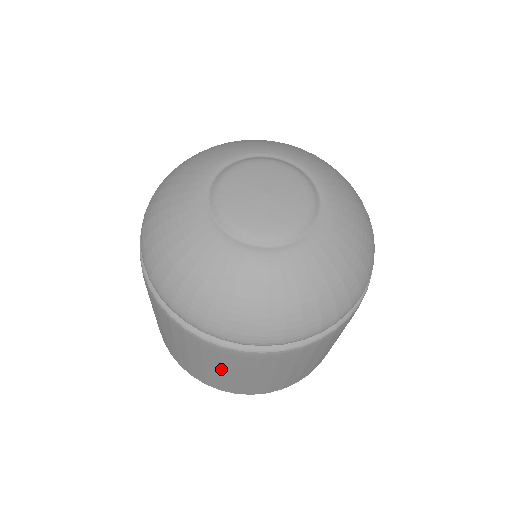
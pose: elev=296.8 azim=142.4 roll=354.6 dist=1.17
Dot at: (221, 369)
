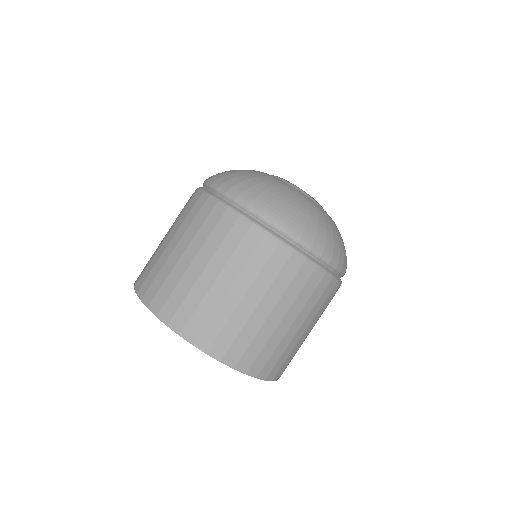
Dot at: (198, 254)
